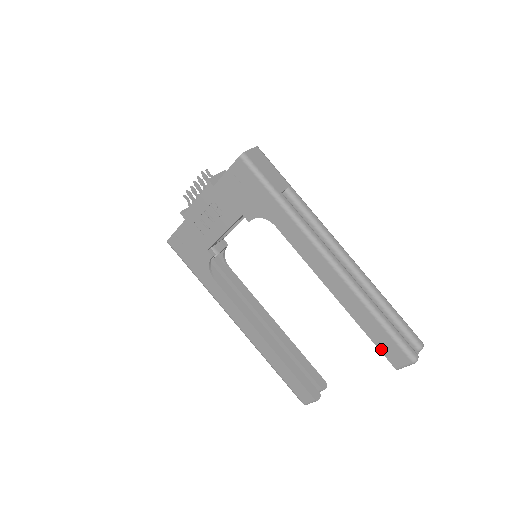
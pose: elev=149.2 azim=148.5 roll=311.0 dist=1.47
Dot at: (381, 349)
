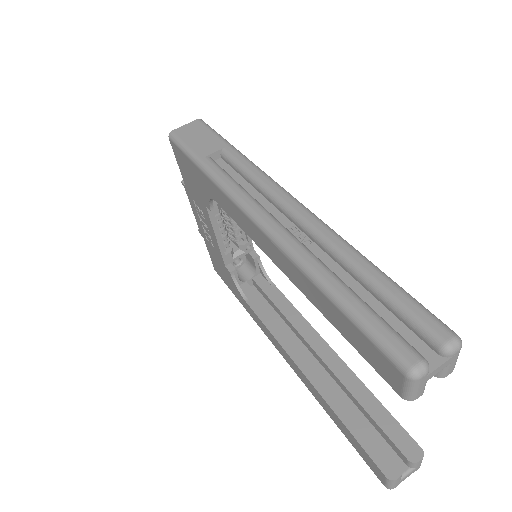
Dot at: (366, 358)
